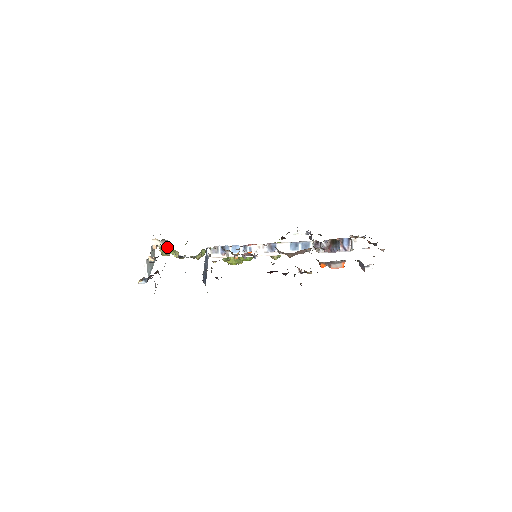
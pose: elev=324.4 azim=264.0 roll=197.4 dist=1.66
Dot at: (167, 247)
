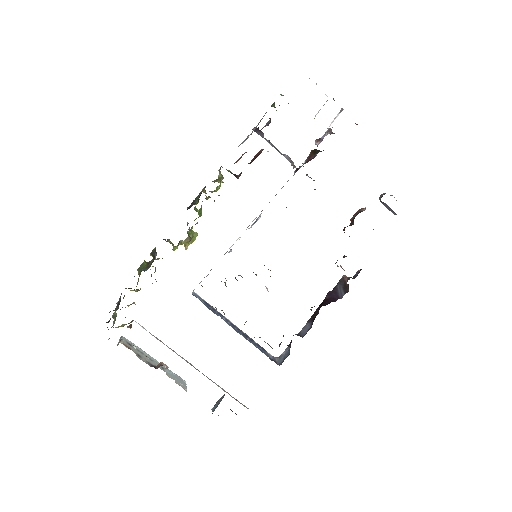
Dot at: (131, 325)
